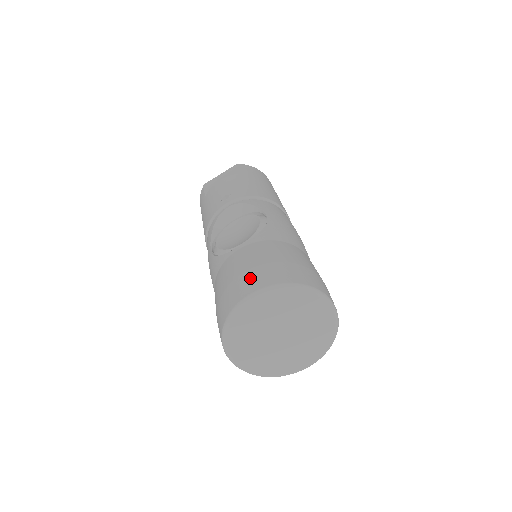
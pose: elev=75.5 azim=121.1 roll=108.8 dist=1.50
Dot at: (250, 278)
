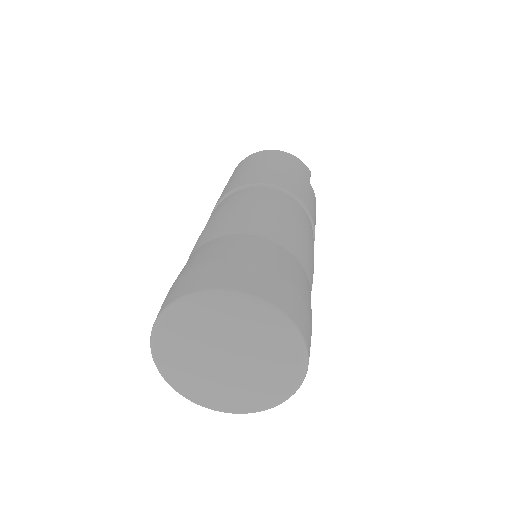
Dot at: occluded
